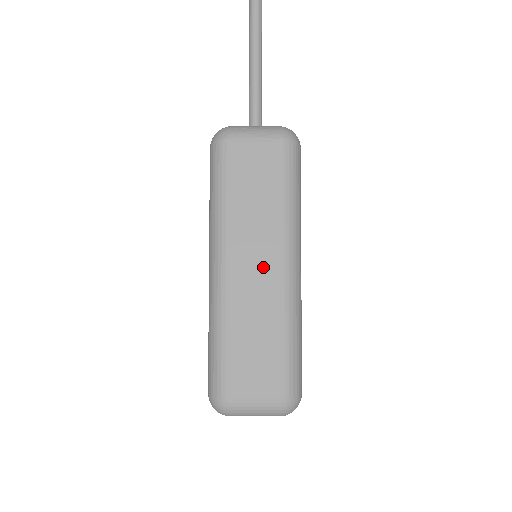
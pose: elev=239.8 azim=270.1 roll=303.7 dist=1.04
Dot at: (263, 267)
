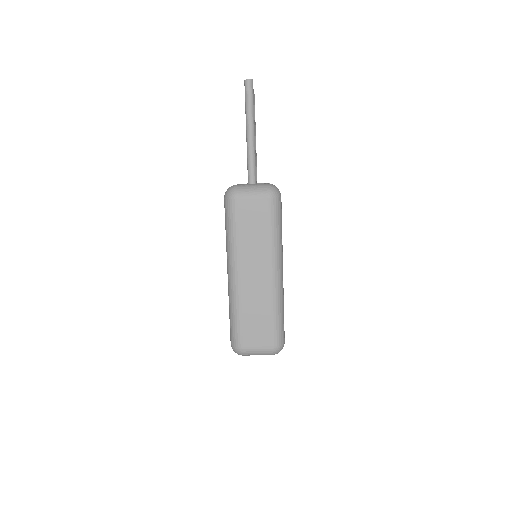
Dot at: (260, 274)
